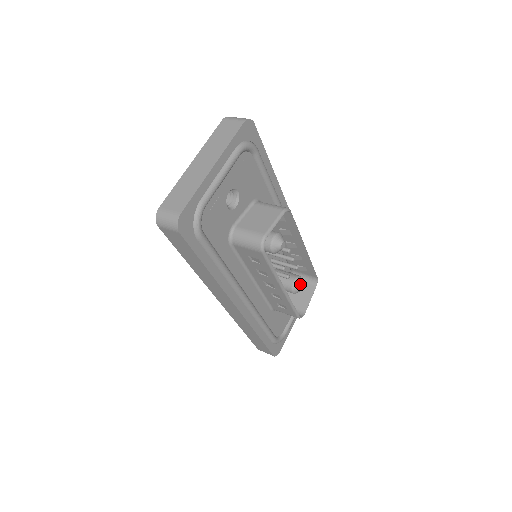
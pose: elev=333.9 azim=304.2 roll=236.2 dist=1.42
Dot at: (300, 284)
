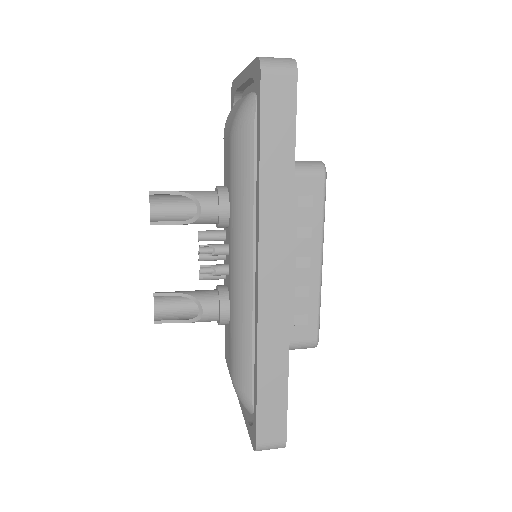
Dot at: occluded
